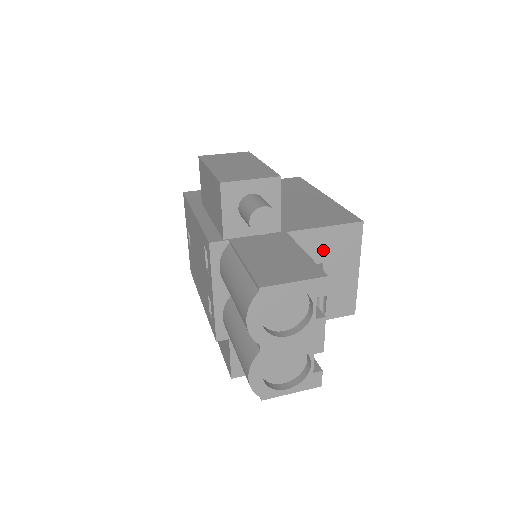
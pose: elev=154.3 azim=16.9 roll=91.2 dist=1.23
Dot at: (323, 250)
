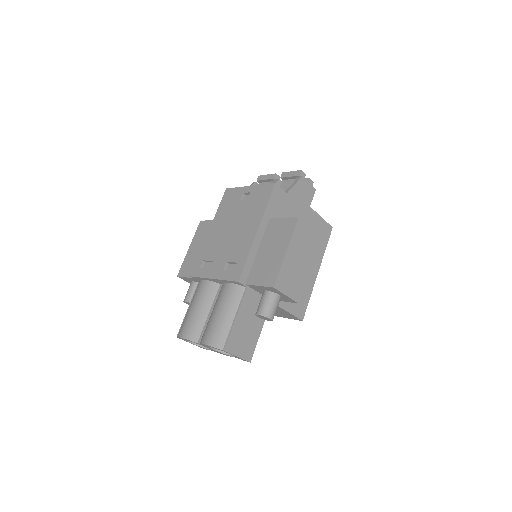
Dot at: occluded
